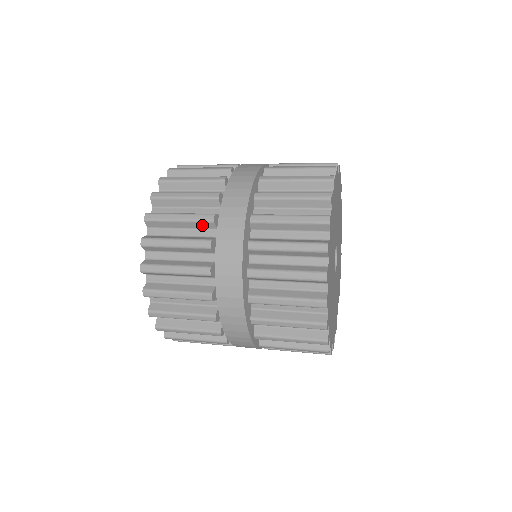
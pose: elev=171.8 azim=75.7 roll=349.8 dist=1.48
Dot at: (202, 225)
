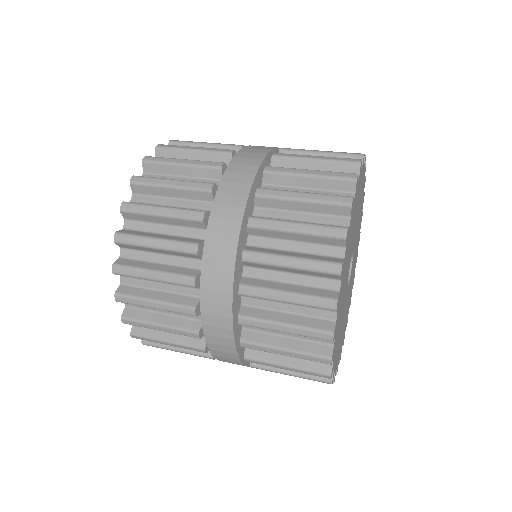
Dot at: occluded
